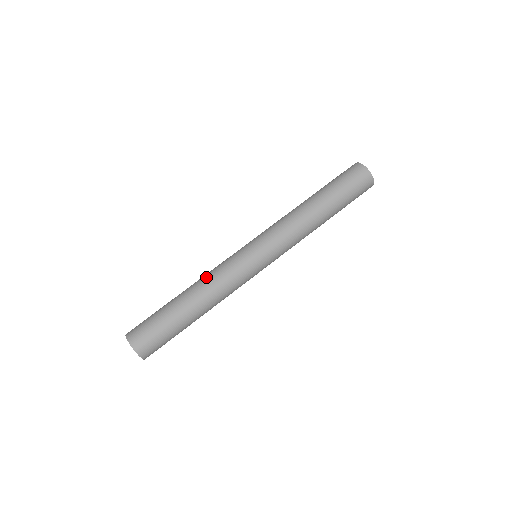
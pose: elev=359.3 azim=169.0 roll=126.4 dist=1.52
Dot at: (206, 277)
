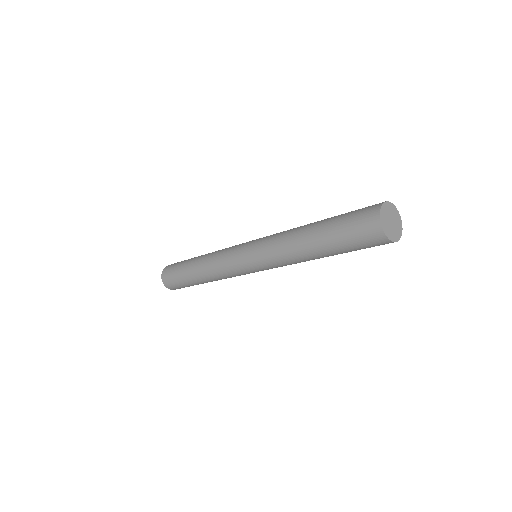
Dot at: (211, 257)
